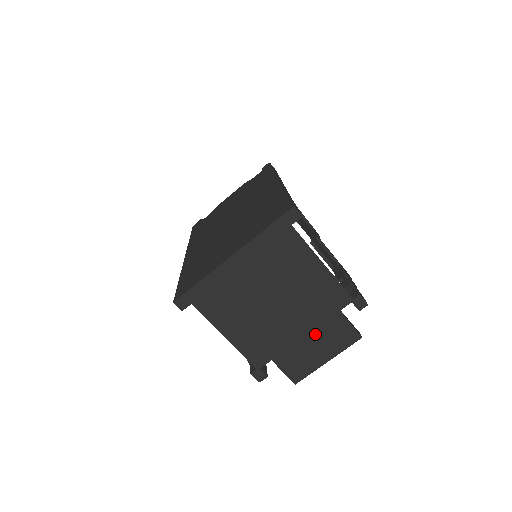
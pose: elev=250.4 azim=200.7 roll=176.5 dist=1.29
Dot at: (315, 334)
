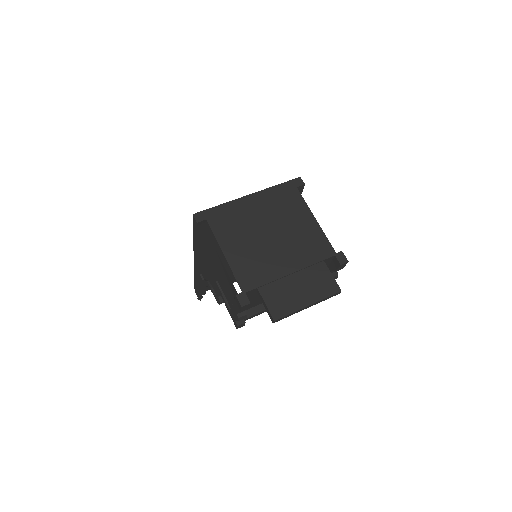
Dot at: (301, 276)
